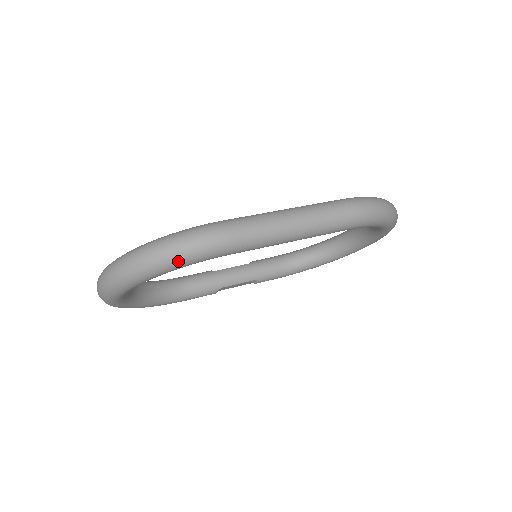
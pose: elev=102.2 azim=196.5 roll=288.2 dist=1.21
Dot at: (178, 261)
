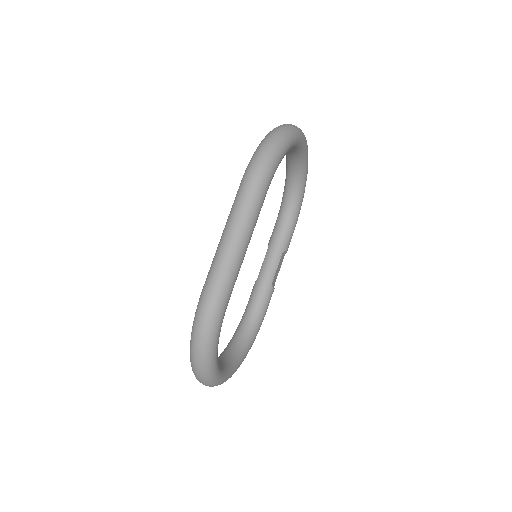
Dot at: (211, 340)
